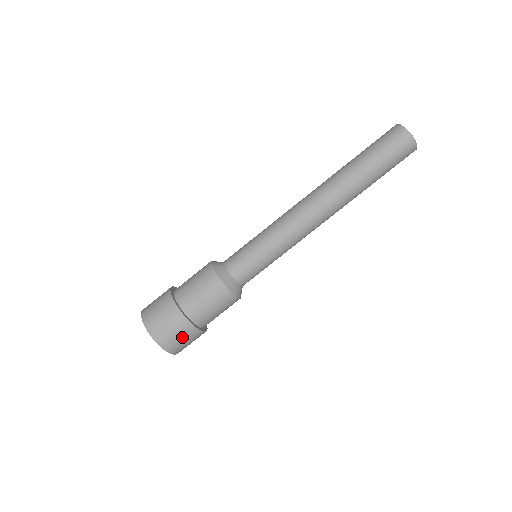
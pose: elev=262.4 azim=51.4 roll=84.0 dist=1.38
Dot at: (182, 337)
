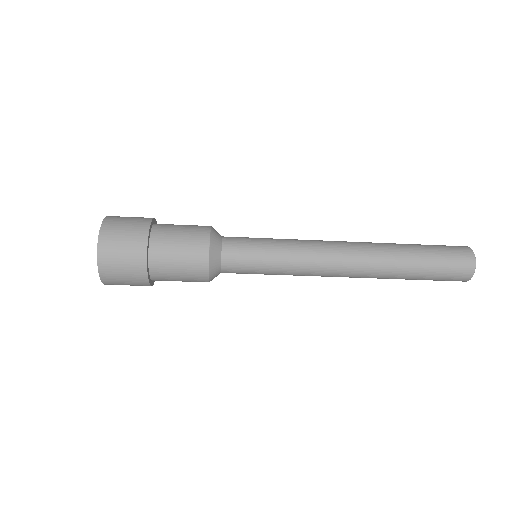
Dot at: occluded
